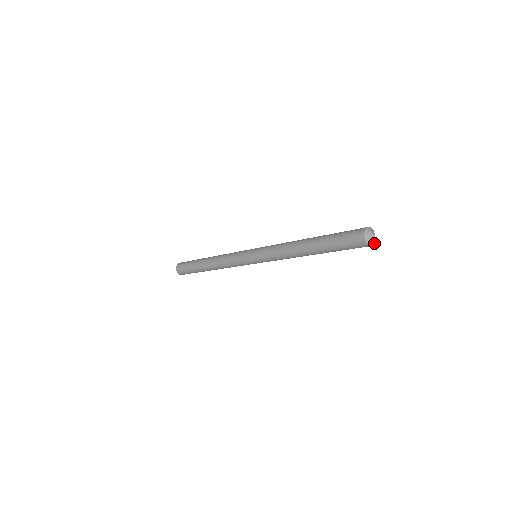
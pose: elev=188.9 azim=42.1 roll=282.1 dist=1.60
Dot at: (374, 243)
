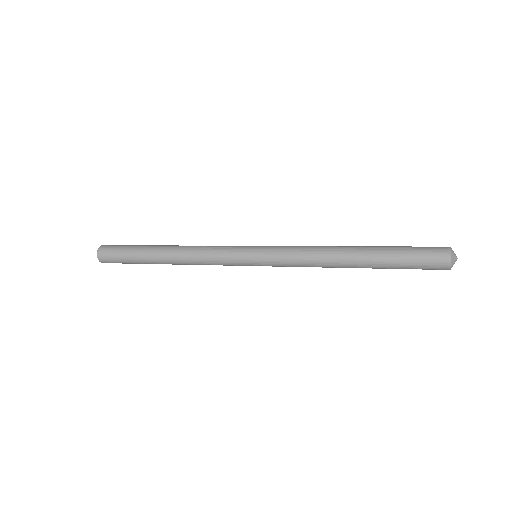
Dot at: occluded
